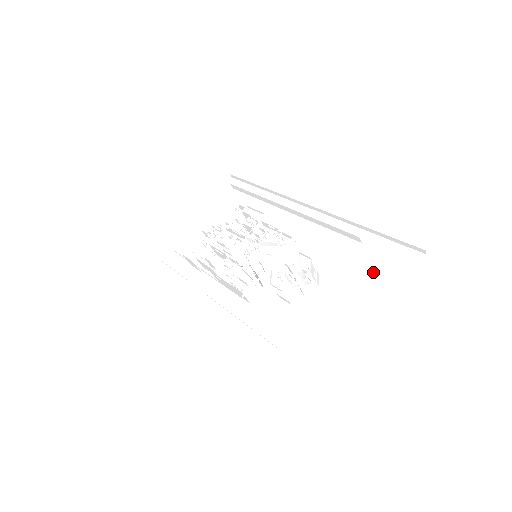
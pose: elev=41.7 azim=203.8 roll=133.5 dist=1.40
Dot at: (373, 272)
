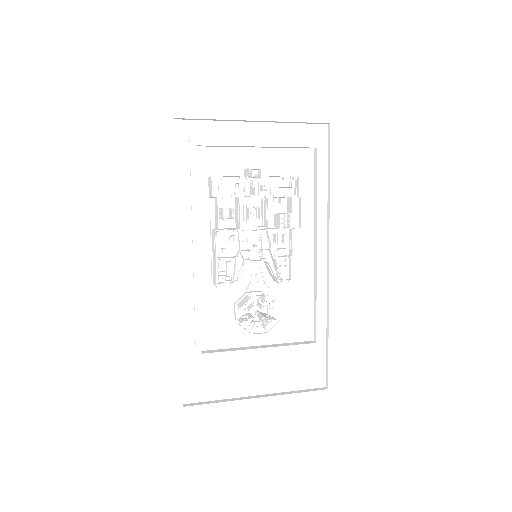
Dot at: (294, 365)
